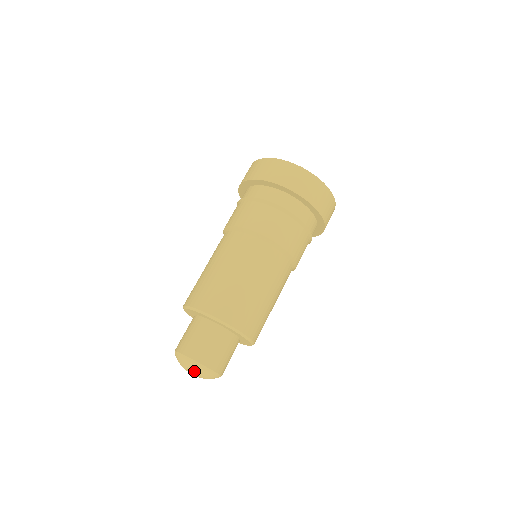
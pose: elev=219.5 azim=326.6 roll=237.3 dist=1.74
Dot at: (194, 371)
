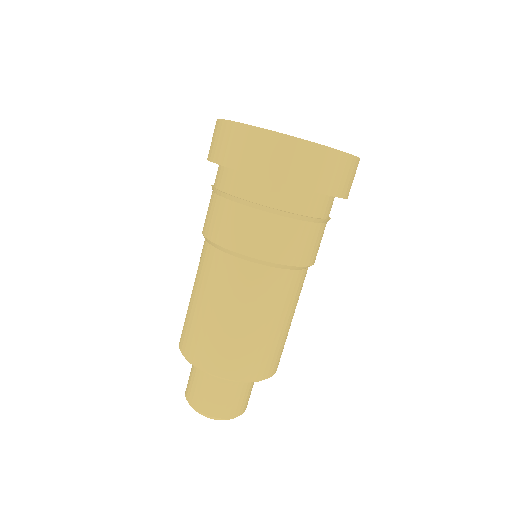
Dot at: occluded
